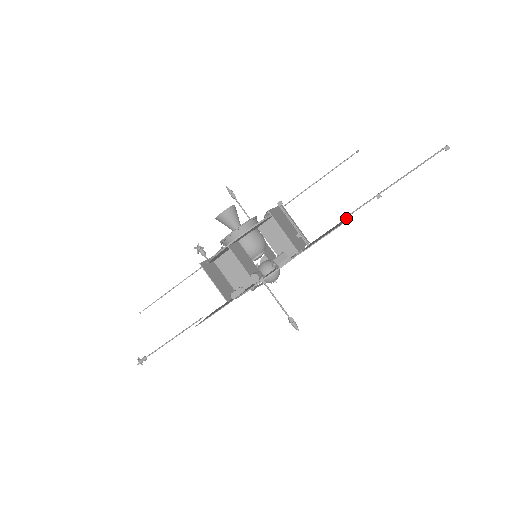
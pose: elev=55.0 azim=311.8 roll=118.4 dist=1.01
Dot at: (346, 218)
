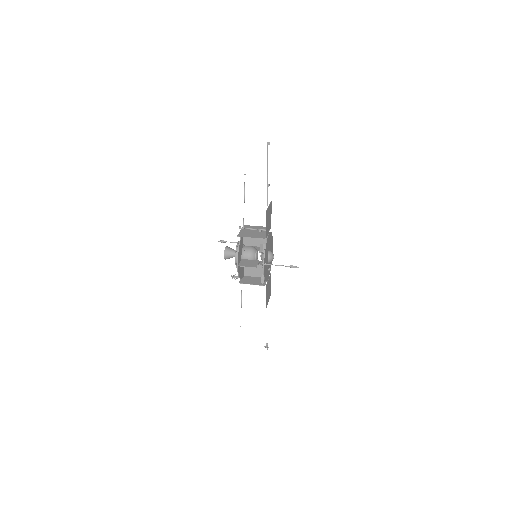
Dot at: (270, 204)
